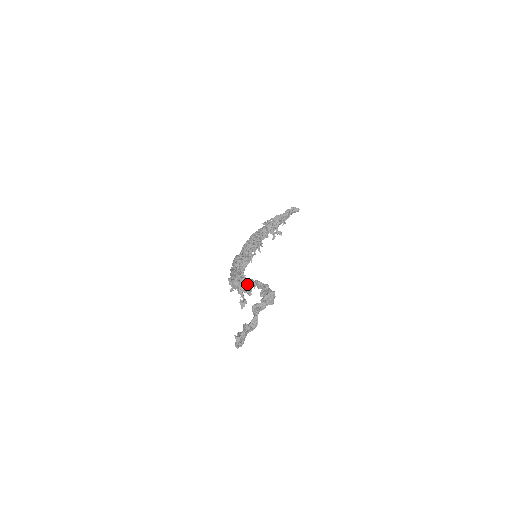
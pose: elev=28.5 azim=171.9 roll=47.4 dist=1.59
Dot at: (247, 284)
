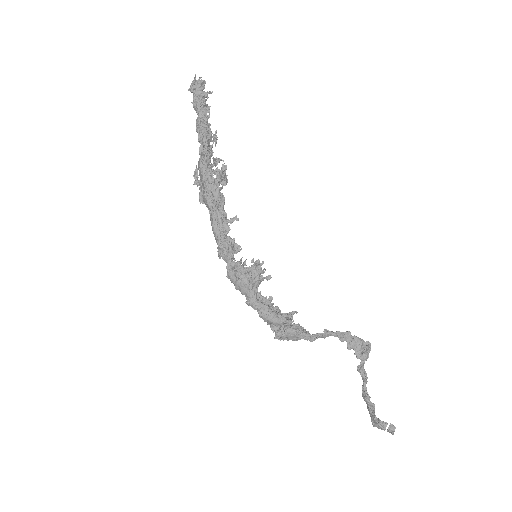
Dot at: occluded
